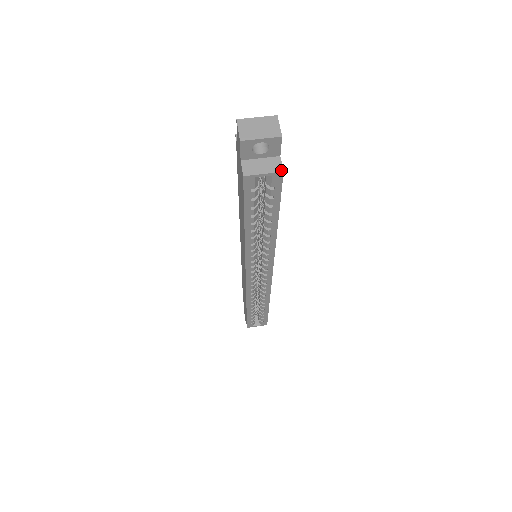
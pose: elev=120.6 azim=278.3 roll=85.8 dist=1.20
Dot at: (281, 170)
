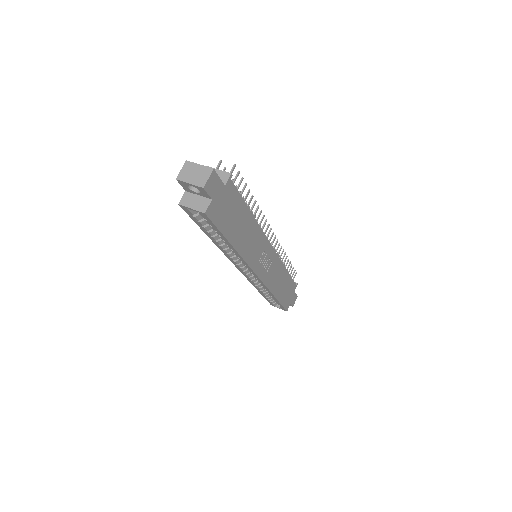
Dot at: (204, 211)
